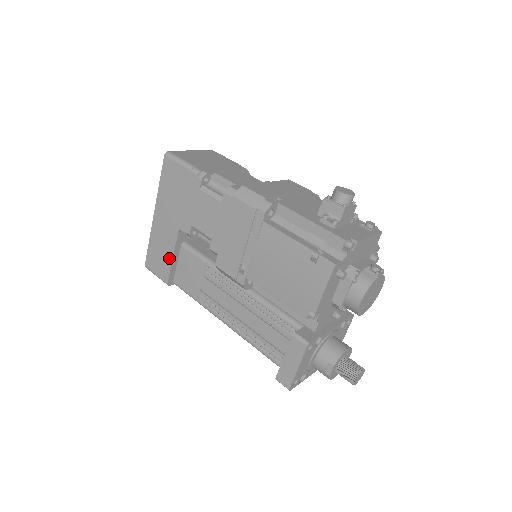
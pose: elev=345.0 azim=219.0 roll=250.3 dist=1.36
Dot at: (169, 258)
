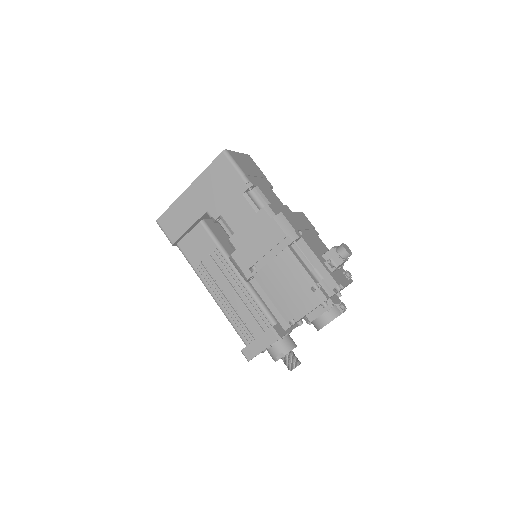
Dot at: (185, 227)
